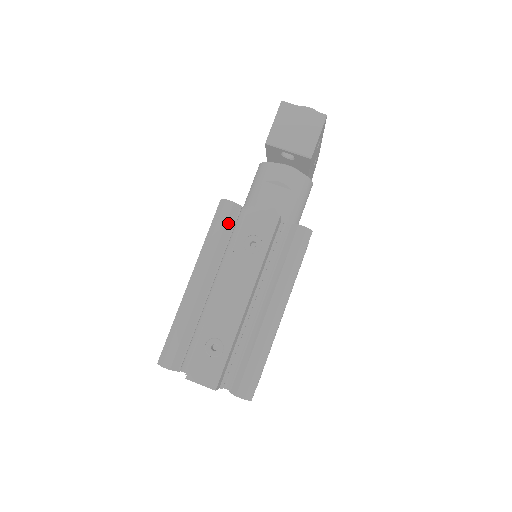
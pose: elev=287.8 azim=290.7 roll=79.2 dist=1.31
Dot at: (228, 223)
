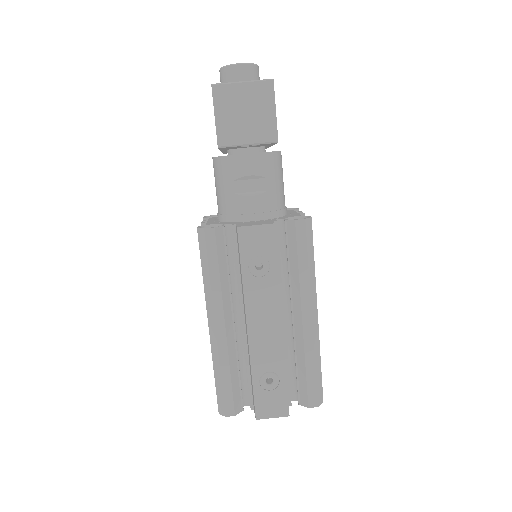
Dot at: (219, 252)
